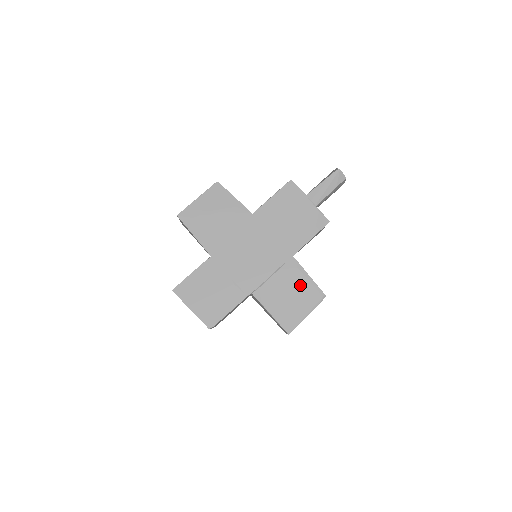
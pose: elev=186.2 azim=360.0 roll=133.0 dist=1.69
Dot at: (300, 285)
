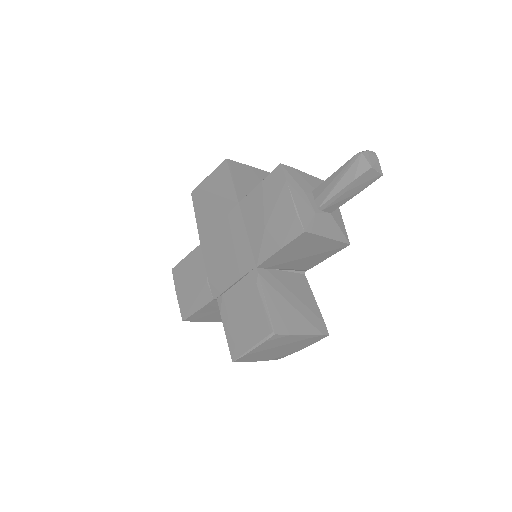
Dot at: (254, 307)
